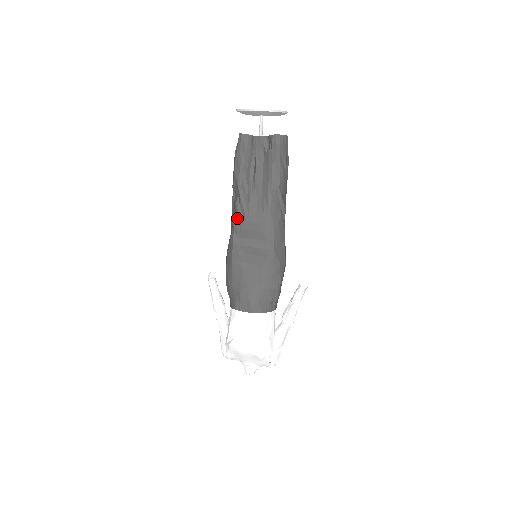
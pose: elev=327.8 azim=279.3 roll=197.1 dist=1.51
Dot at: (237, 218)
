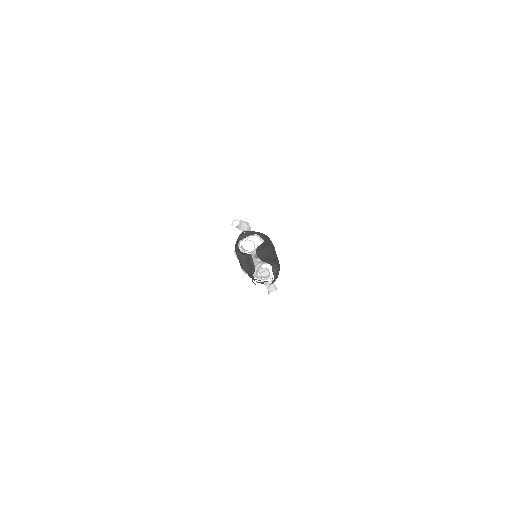
Dot at: occluded
